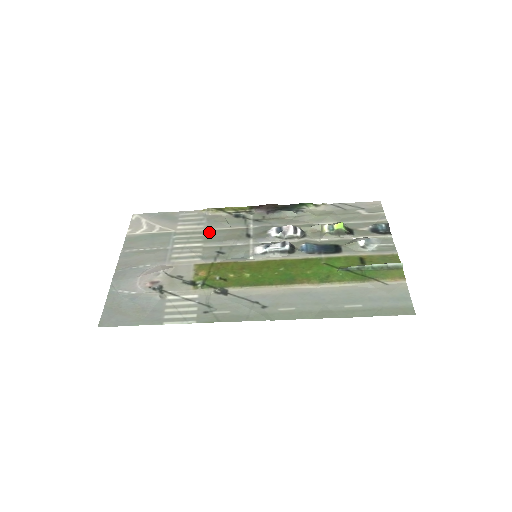
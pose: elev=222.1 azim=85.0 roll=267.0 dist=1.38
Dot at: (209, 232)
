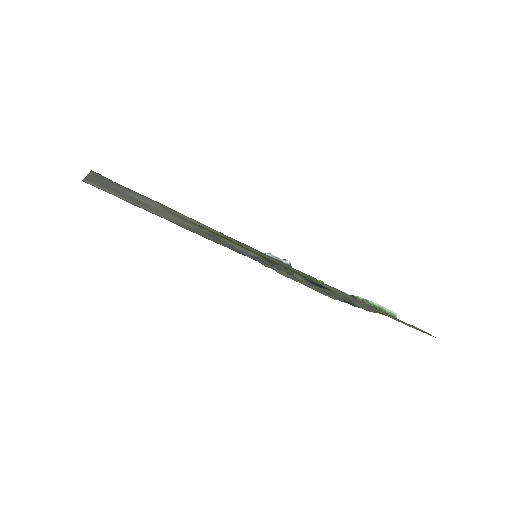
Dot at: (189, 228)
